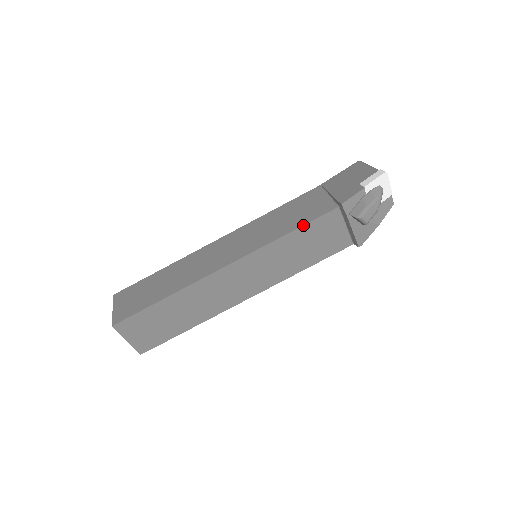
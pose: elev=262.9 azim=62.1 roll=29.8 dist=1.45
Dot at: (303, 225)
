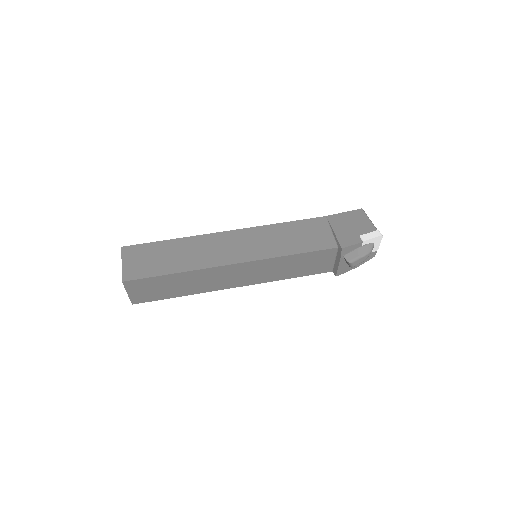
Dot at: (306, 252)
